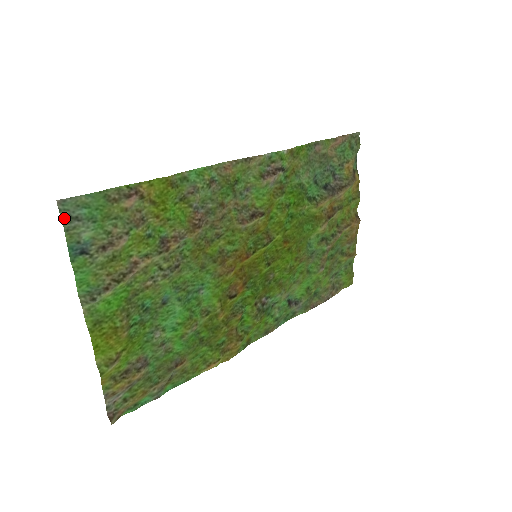
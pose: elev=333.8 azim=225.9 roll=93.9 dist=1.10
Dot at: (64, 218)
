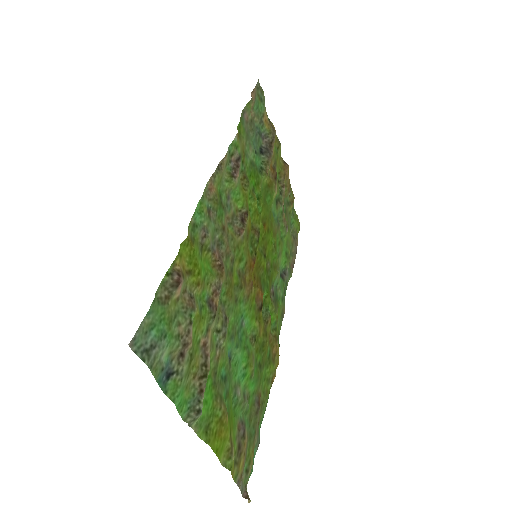
Dot at: (143, 357)
